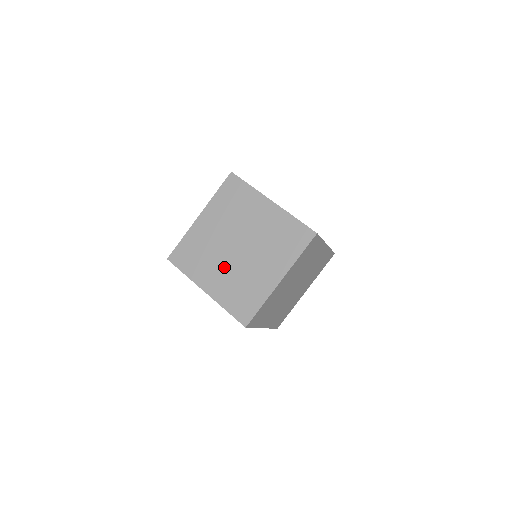
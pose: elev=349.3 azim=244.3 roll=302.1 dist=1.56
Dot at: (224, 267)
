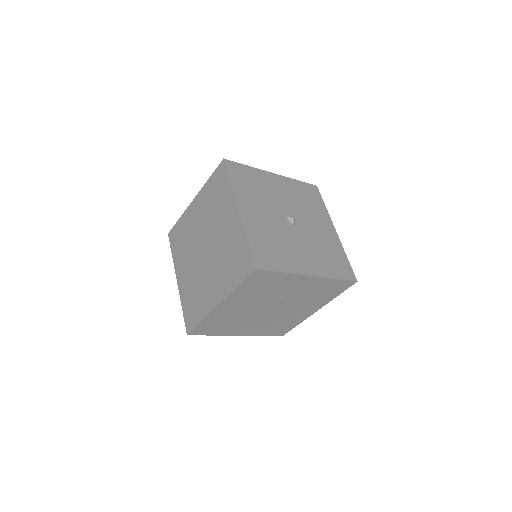
Dot at: (192, 264)
